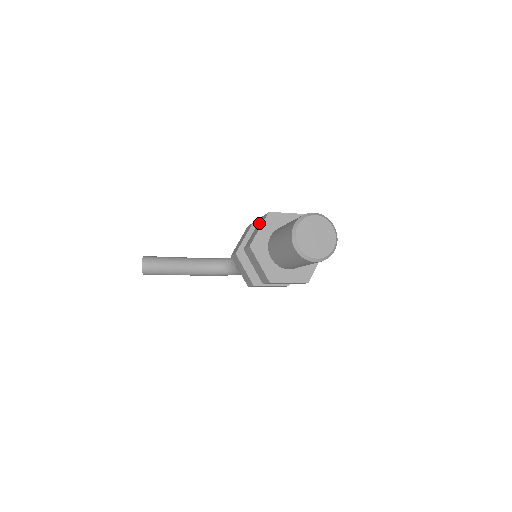
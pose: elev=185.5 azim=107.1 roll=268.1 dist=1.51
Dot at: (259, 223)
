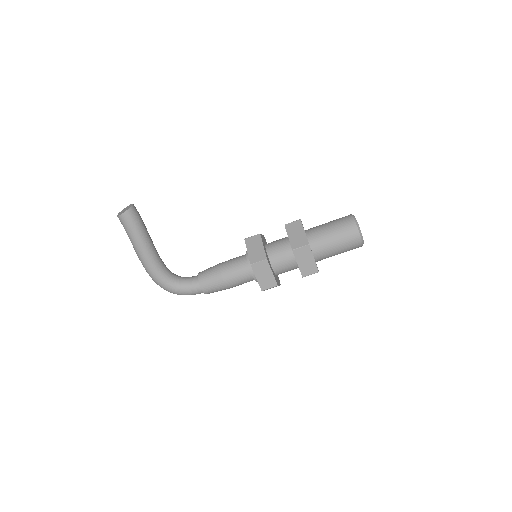
Dot at: occluded
